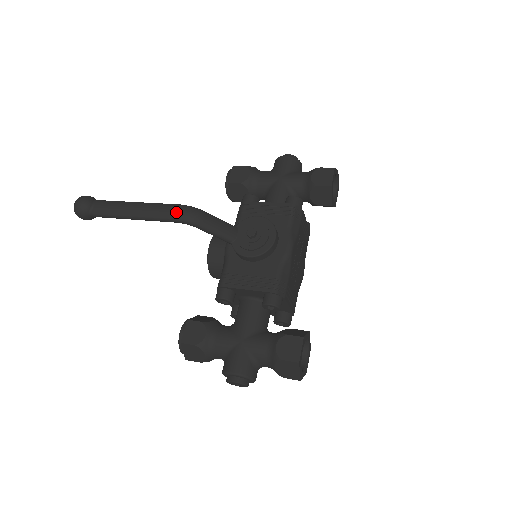
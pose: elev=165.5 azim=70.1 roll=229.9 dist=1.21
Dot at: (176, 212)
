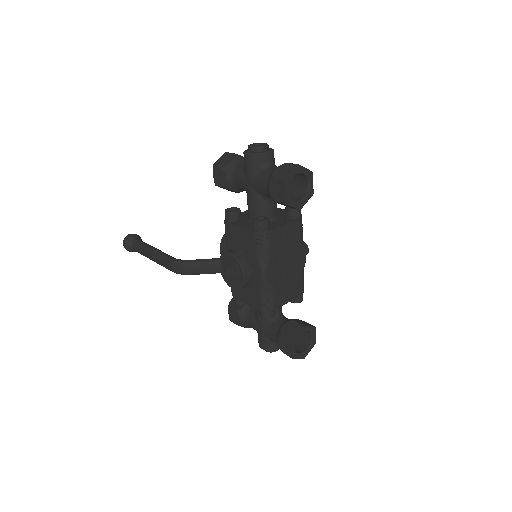
Dot at: (171, 268)
